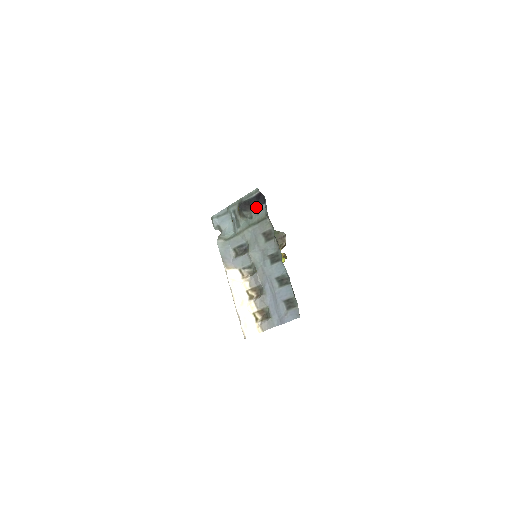
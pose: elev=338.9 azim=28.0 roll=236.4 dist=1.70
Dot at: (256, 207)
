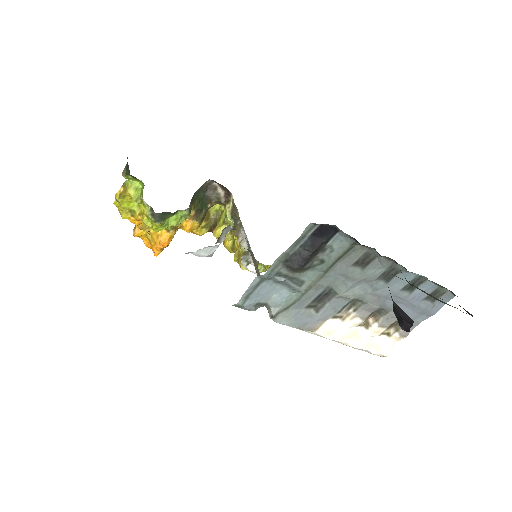
Dot at: (323, 246)
